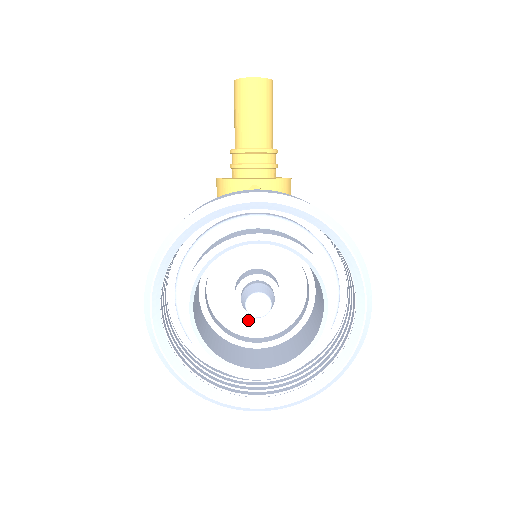
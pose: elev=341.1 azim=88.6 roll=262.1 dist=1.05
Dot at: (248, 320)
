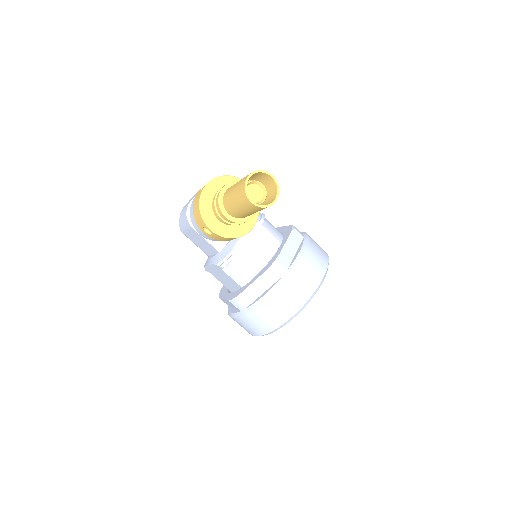
Dot at: occluded
